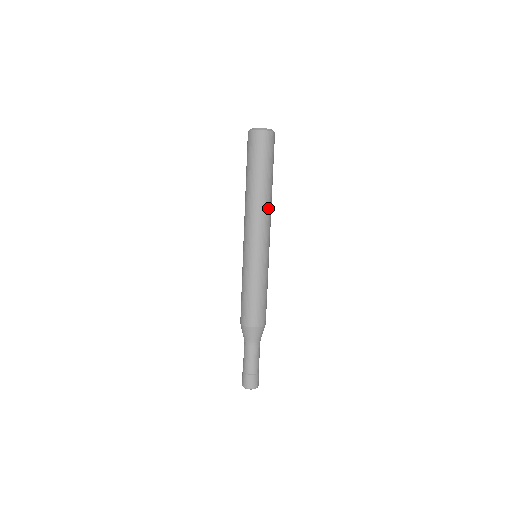
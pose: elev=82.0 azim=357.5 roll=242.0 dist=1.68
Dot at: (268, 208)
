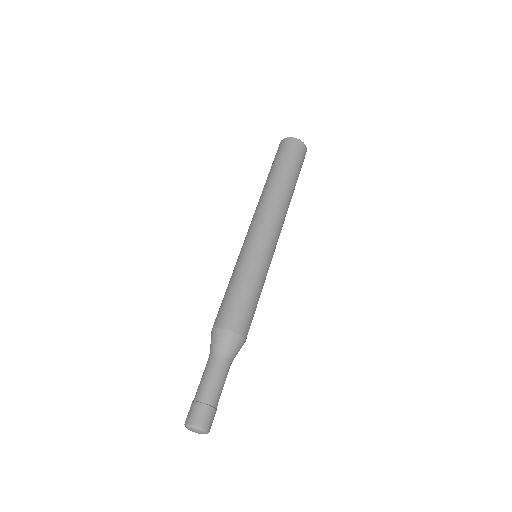
Dot at: (279, 202)
